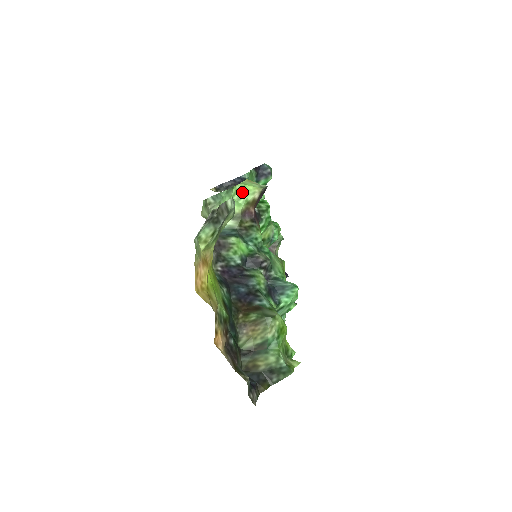
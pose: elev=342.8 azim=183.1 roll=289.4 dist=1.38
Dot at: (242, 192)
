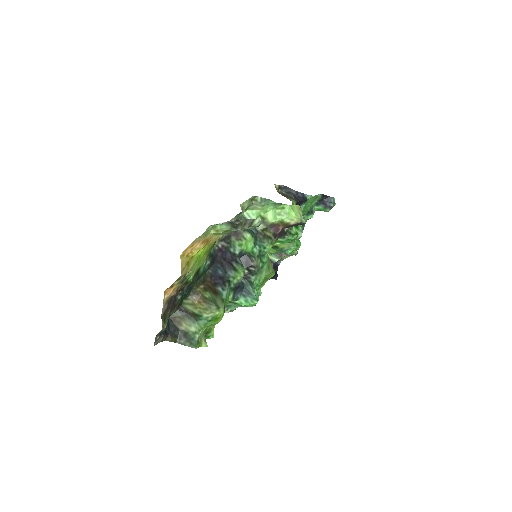
Dot at: (285, 212)
